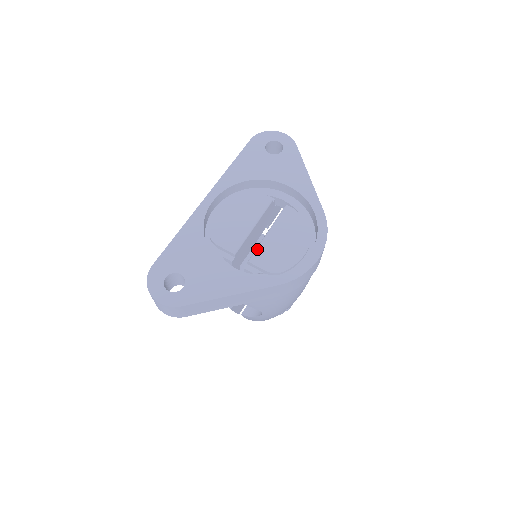
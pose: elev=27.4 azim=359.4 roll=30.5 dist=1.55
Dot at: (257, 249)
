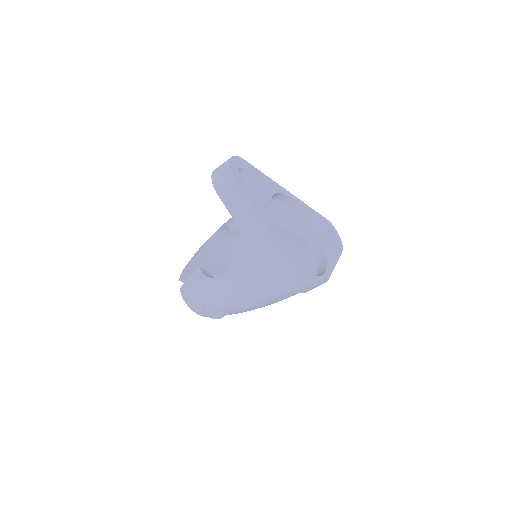
Dot at: (286, 236)
